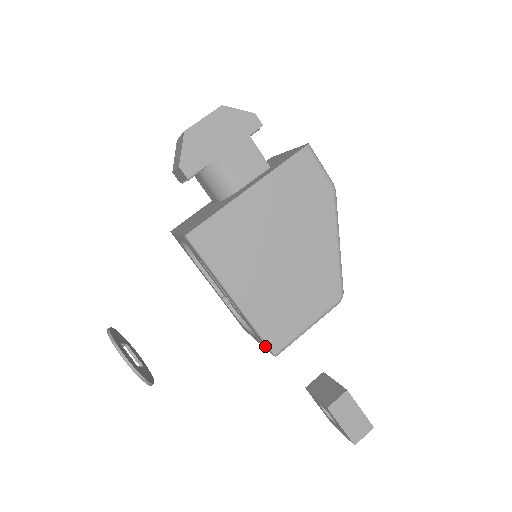
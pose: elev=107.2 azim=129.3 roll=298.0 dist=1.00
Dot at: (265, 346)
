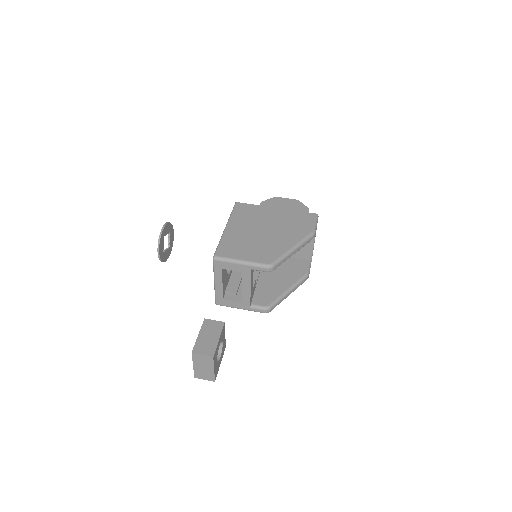
Dot at: occluded
